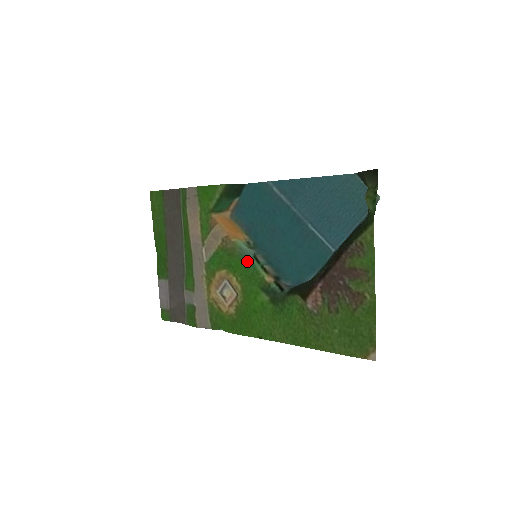
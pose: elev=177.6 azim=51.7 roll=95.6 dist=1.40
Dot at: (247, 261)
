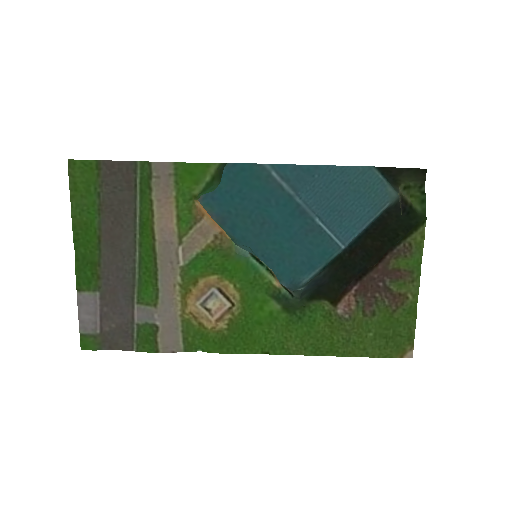
Dot at: (245, 263)
